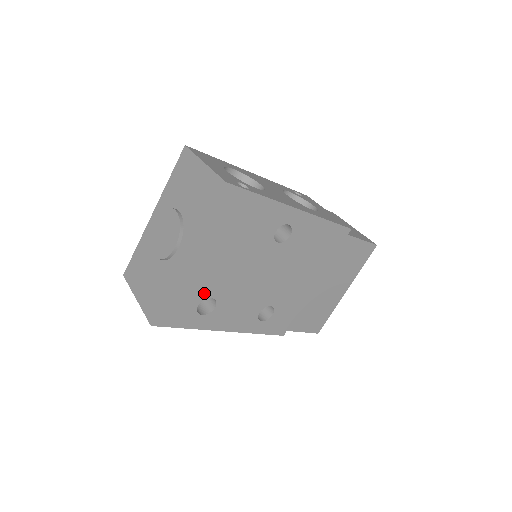
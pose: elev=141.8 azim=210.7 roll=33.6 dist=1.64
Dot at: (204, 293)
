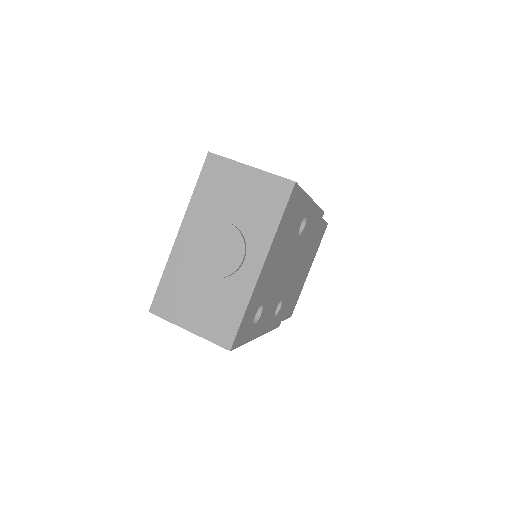
Dot at: (260, 301)
